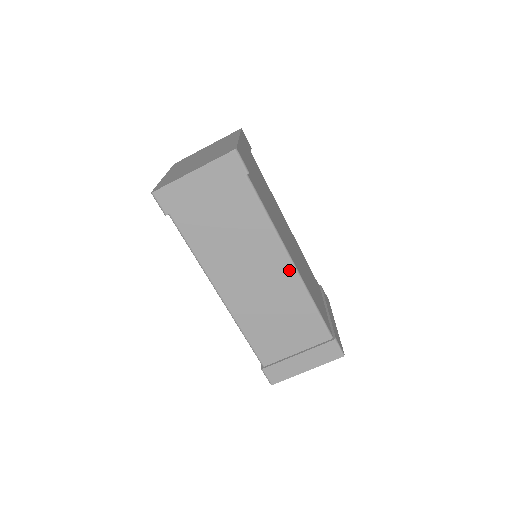
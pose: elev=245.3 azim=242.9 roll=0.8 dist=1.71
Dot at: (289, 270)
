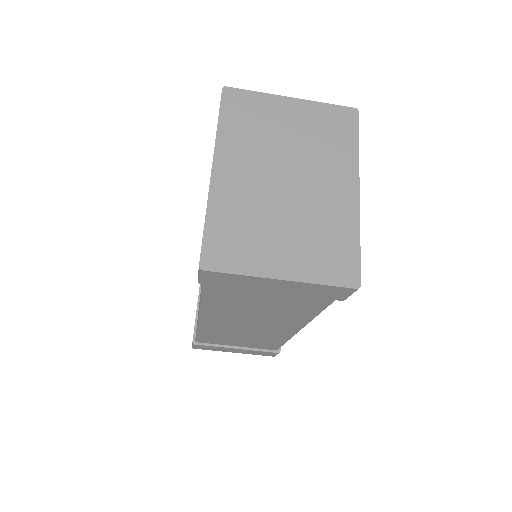
Dot at: (291, 331)
